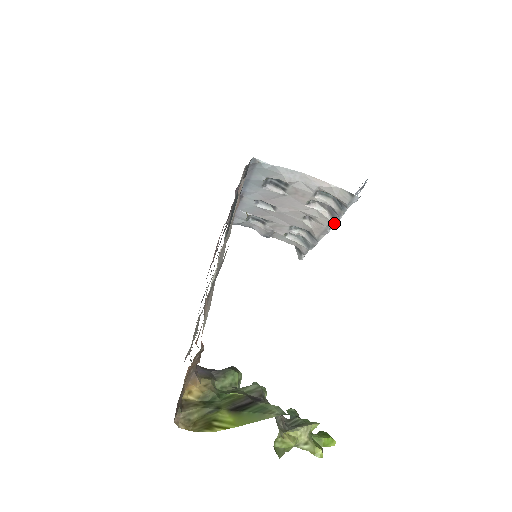
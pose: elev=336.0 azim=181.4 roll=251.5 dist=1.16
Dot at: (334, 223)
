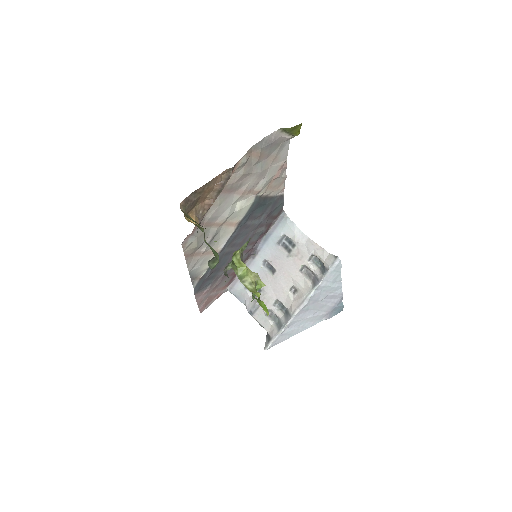
Dot at: (312, 293)
